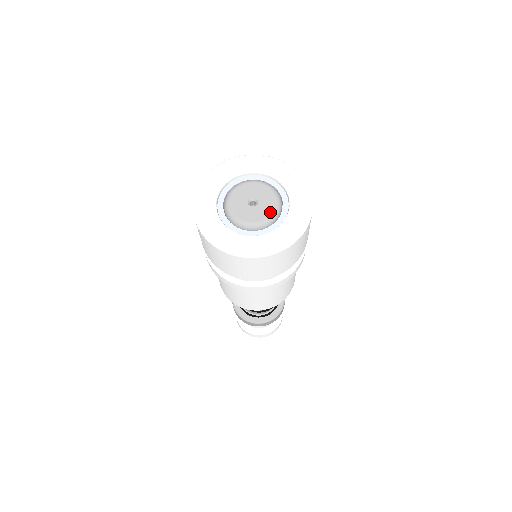
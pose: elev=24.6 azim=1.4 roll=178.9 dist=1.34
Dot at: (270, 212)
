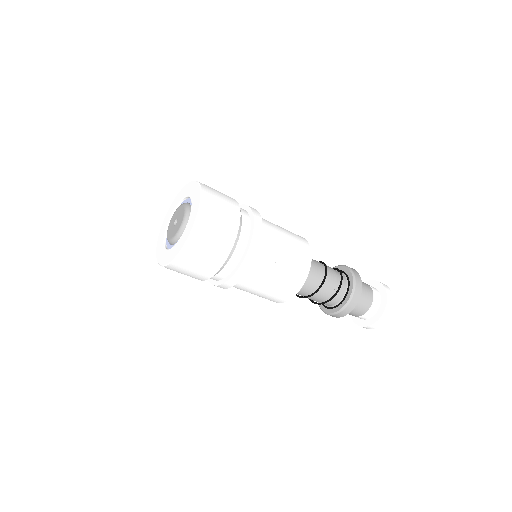
Dot at: (176, 231)
